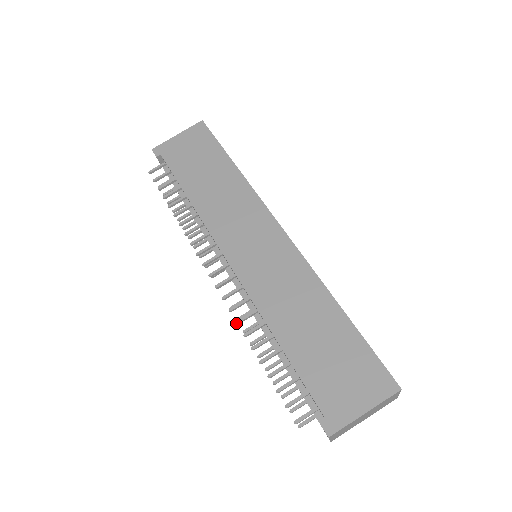
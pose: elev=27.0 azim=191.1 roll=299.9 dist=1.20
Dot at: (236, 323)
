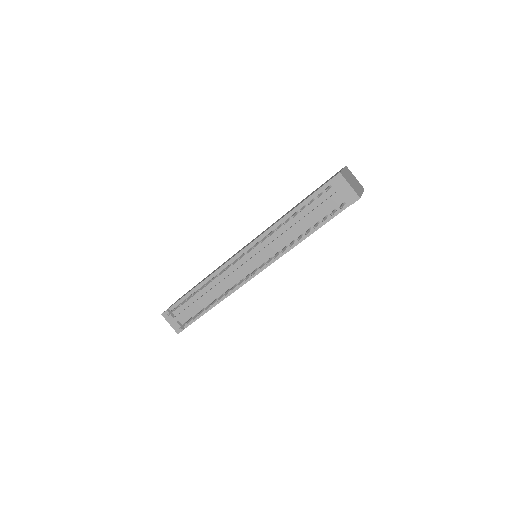
Dot at: (268, 235)
